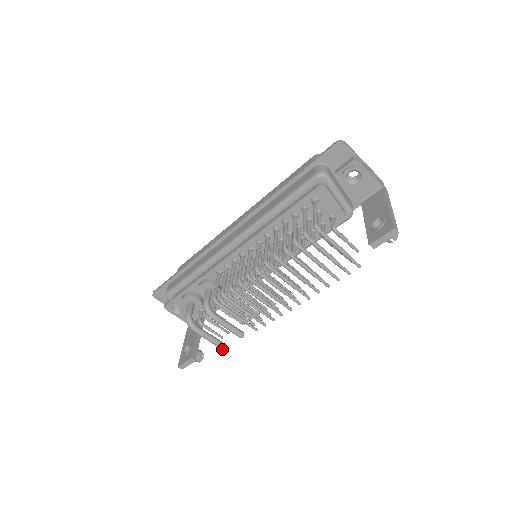
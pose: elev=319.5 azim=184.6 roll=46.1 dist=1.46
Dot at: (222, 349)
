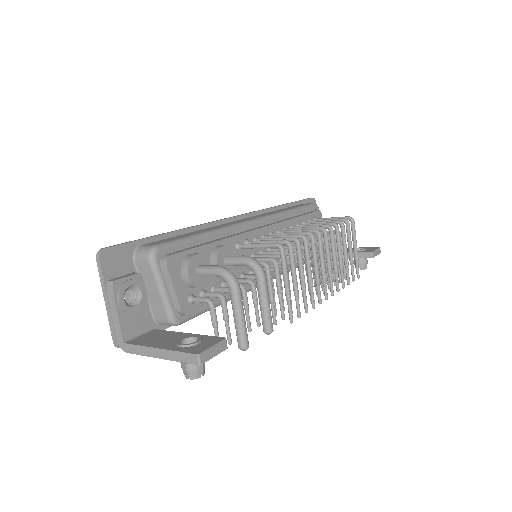
Dot at: (247, 347)
